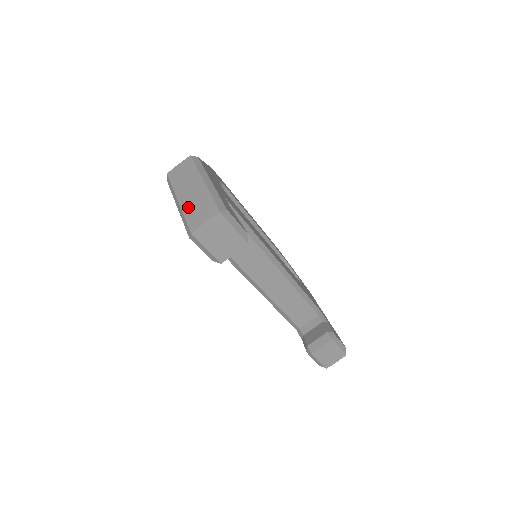
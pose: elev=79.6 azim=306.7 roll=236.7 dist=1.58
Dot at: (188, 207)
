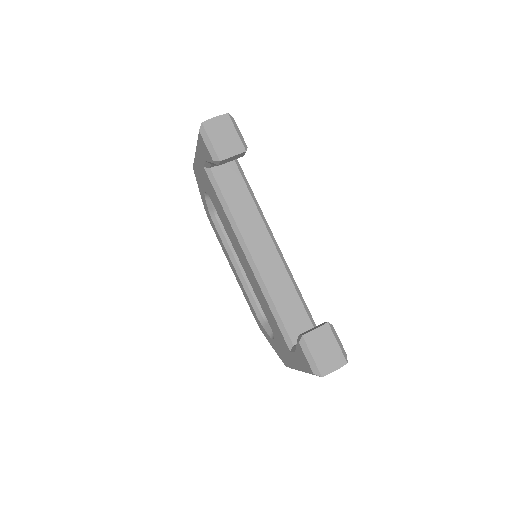
Dot at: occluded
